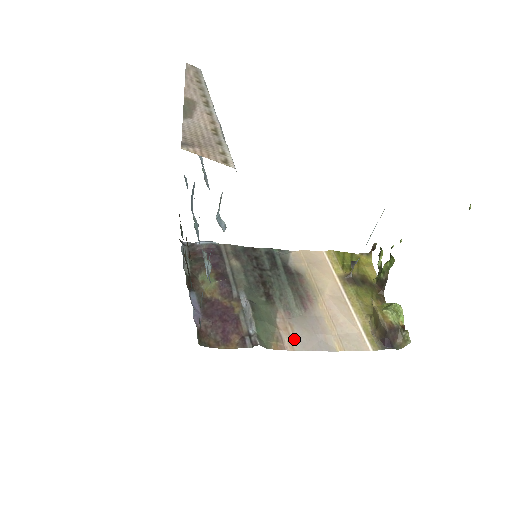
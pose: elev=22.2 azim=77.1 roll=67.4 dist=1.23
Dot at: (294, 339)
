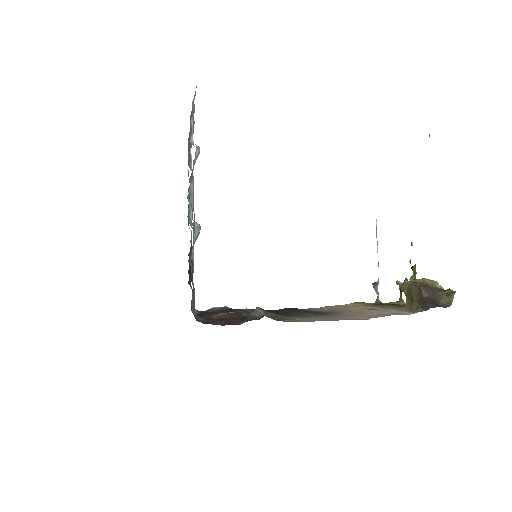
Dot at: (313, 320)
